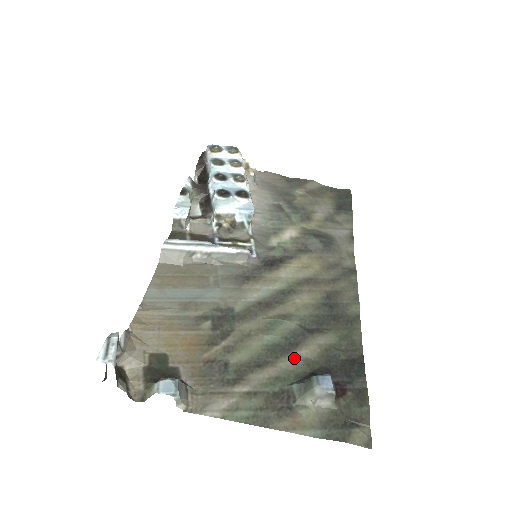
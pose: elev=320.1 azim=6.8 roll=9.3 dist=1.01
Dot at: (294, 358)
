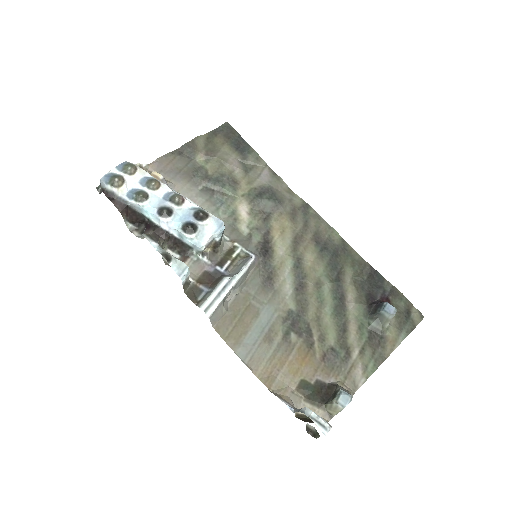
Dot at: (351, 306)
